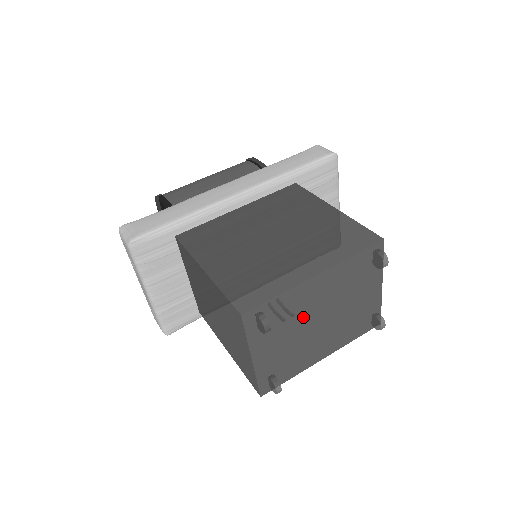
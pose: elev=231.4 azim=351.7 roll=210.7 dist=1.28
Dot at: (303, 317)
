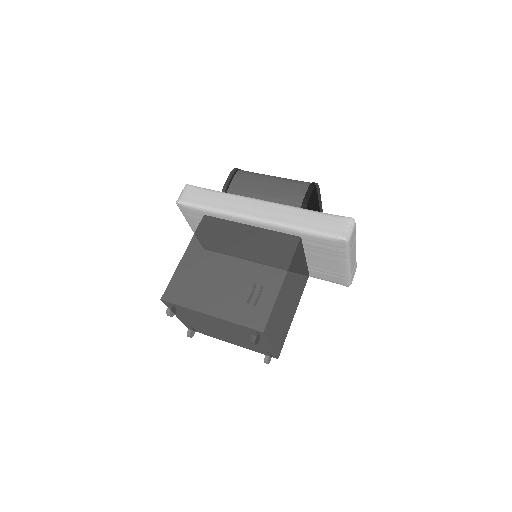
Dot at: (206, 322)
